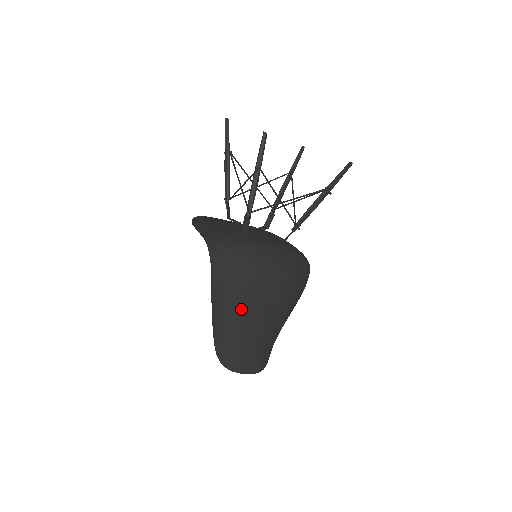
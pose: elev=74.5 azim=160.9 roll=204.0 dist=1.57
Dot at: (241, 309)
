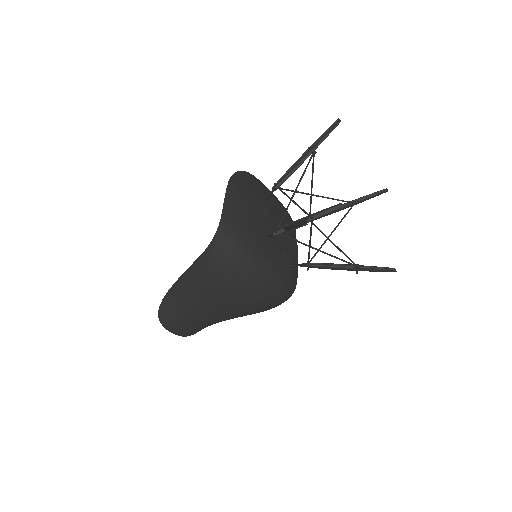
Dot at: (203, 296)
